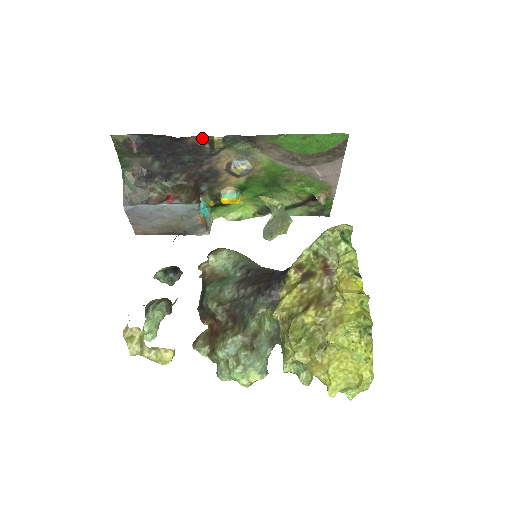
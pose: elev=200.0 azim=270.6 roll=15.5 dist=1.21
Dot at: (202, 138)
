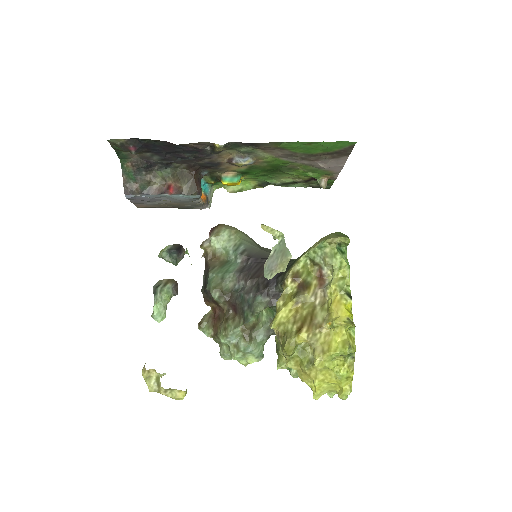
Dot at: (203, 143)
